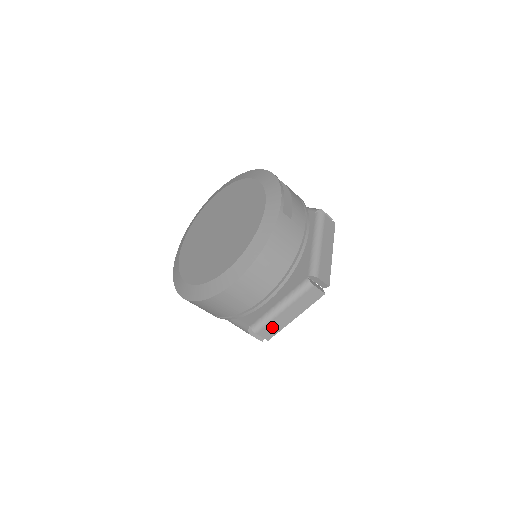
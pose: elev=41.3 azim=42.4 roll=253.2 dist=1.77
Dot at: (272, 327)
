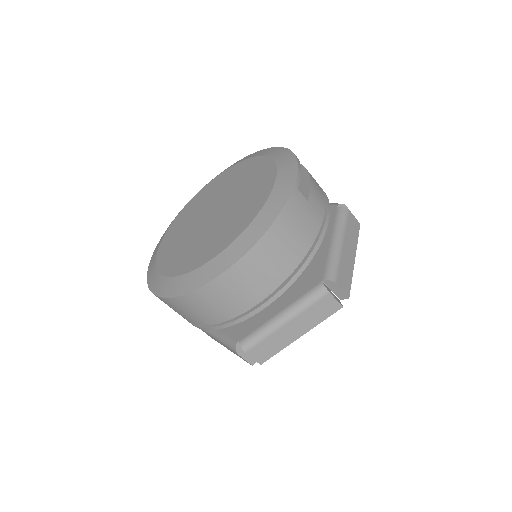
Dot at: (268, 346)
